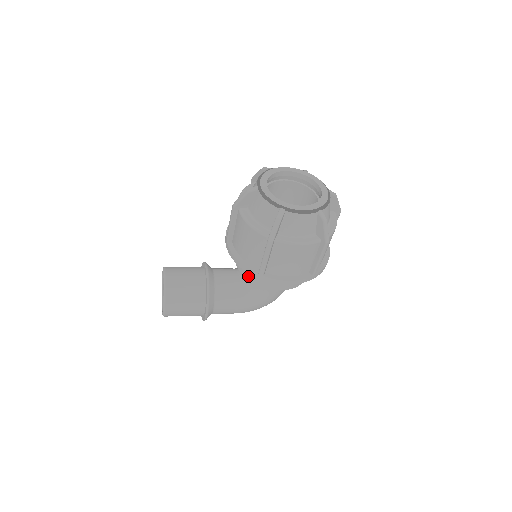
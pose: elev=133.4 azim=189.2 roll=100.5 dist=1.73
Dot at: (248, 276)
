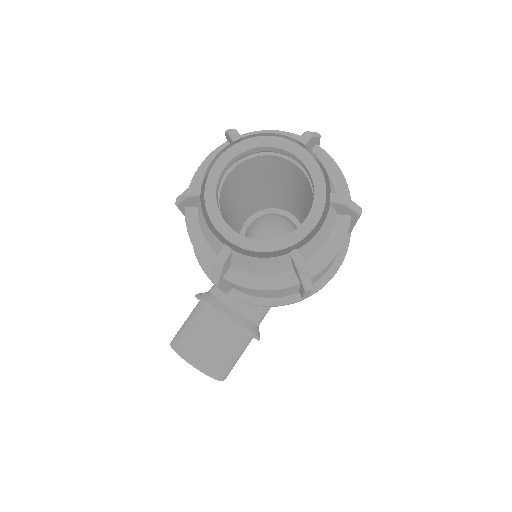
Dot at: occluded
